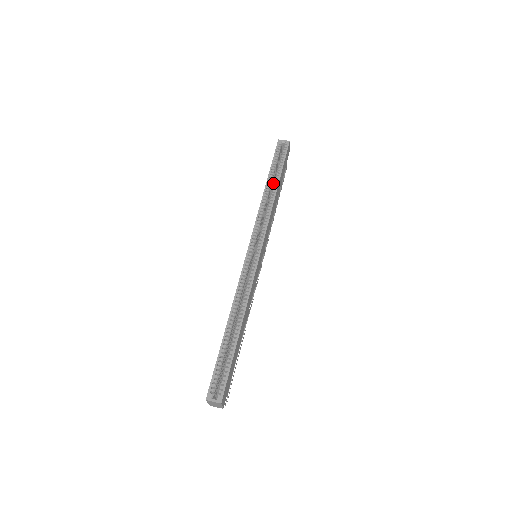
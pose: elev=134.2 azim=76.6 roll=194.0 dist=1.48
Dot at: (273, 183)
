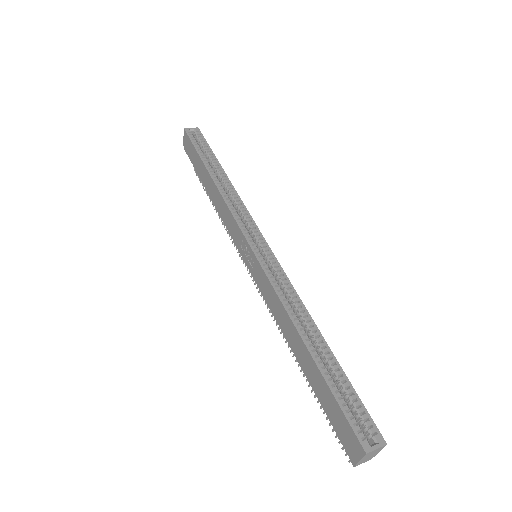
Dot at: (214, 172)
